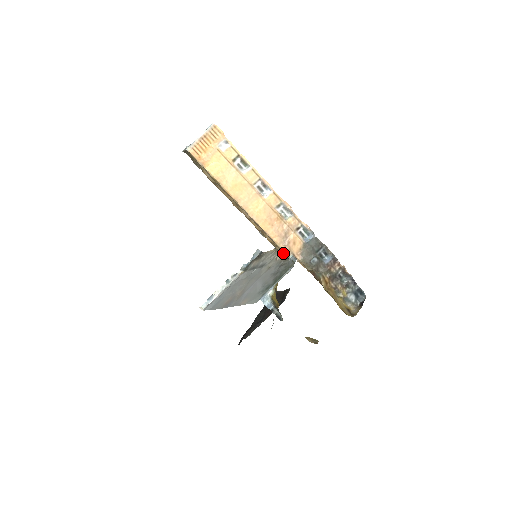
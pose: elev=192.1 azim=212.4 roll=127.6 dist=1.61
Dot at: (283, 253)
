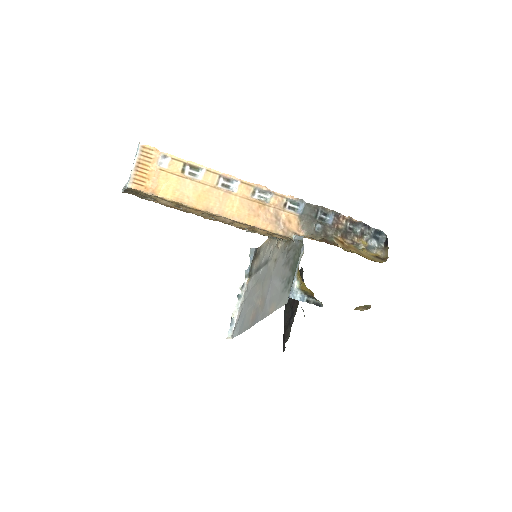
Dot at: (283, 238)
